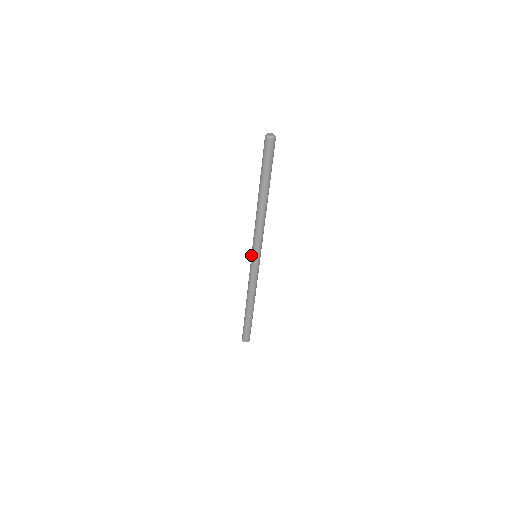
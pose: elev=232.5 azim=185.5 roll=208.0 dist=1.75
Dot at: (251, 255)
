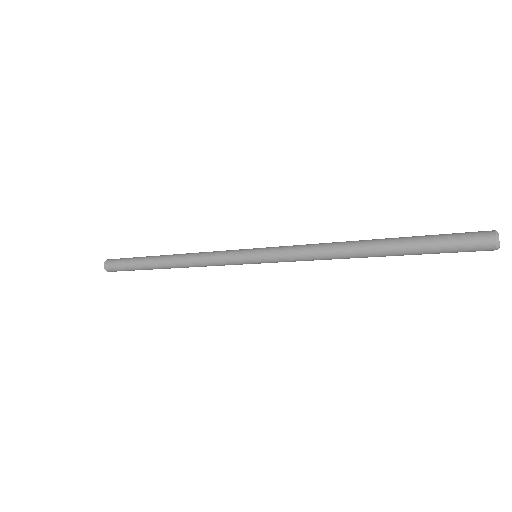
Dot at: (254, 260)
